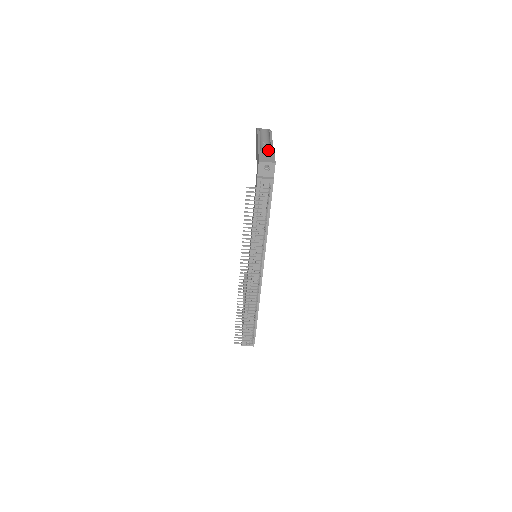
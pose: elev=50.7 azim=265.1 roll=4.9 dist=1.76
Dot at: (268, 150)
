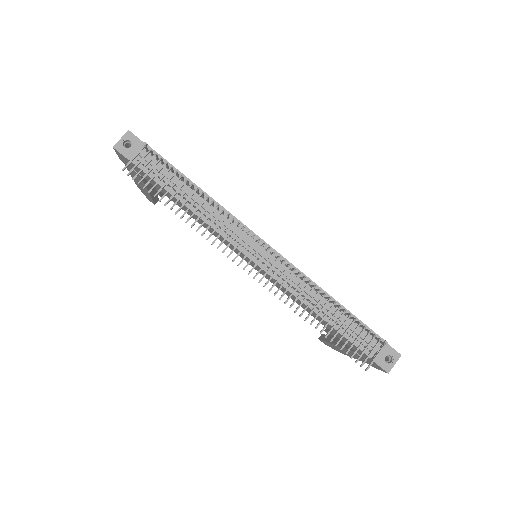
Dot at: occluded
